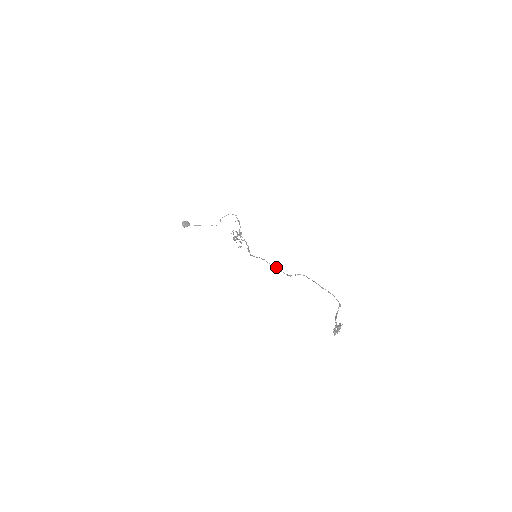
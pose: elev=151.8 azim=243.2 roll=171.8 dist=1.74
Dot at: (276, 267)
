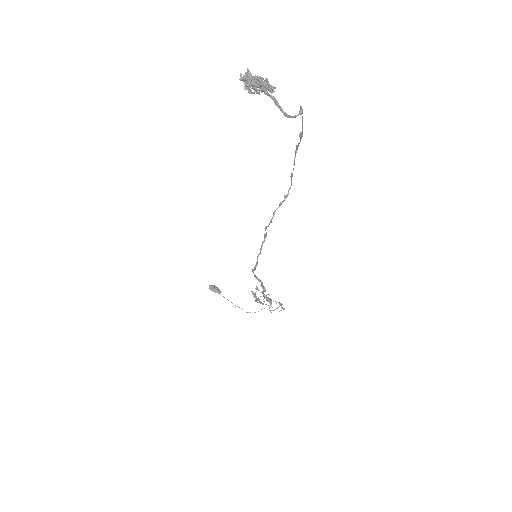
Dot at: occluded
